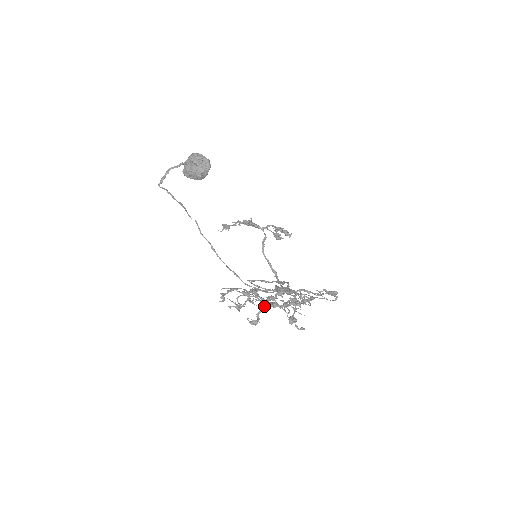
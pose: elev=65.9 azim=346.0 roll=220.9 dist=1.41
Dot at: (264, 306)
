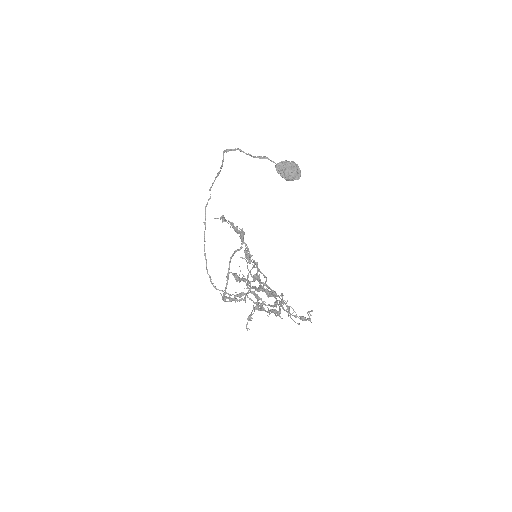
Dot at: (244, 293)
